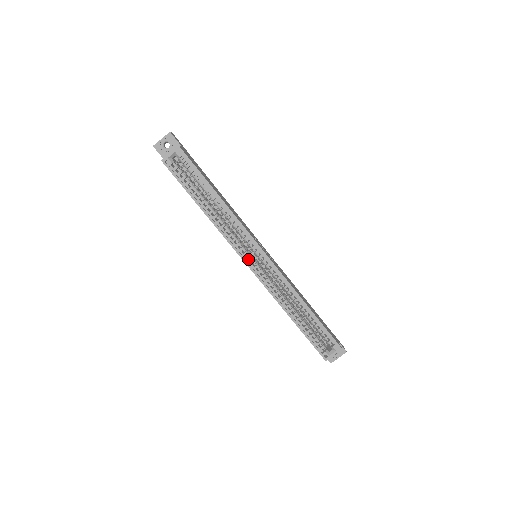
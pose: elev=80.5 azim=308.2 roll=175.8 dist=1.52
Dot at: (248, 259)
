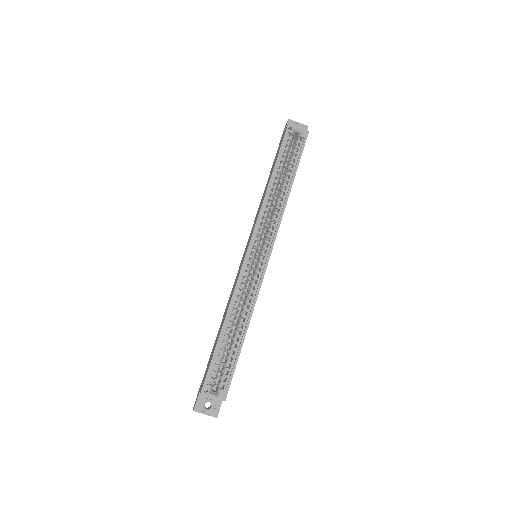
Dot at: (254, 244)
